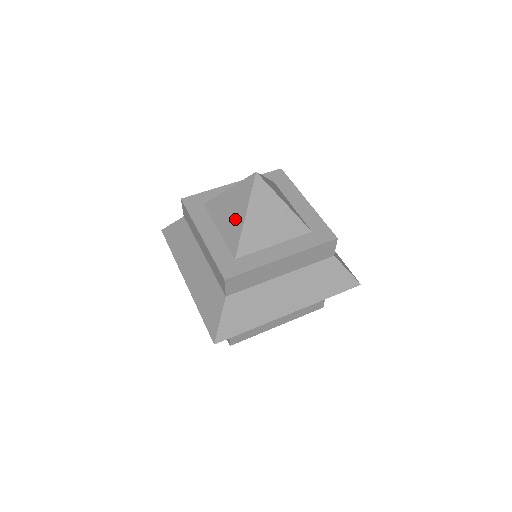
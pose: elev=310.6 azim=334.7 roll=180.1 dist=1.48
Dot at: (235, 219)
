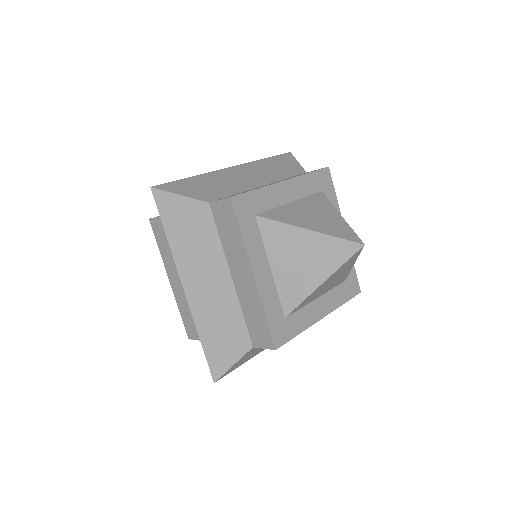
Dot at: (306, 275)
